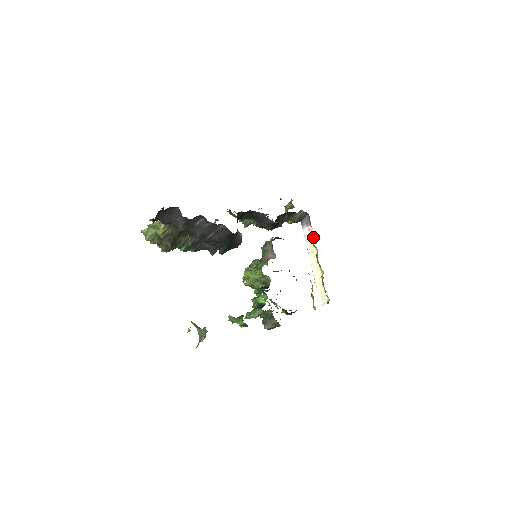
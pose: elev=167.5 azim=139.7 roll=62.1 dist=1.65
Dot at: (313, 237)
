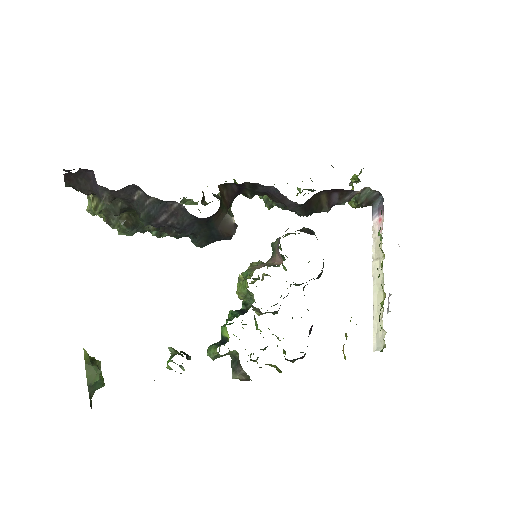
Dot at: (380, 234)
